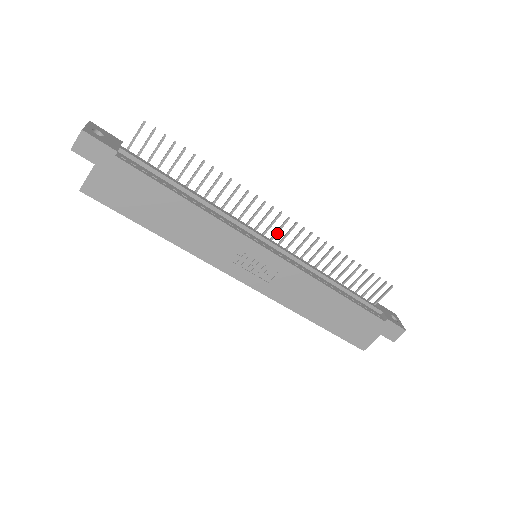
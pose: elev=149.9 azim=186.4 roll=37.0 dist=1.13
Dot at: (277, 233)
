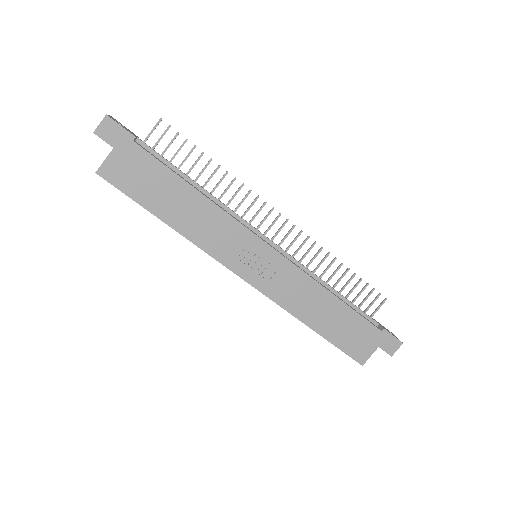
Dot at: (276, 235)
